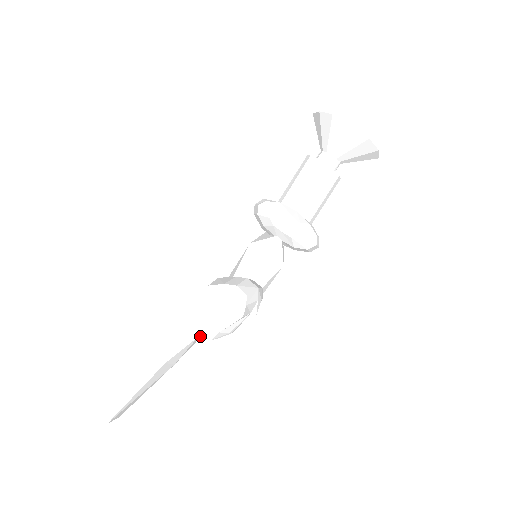
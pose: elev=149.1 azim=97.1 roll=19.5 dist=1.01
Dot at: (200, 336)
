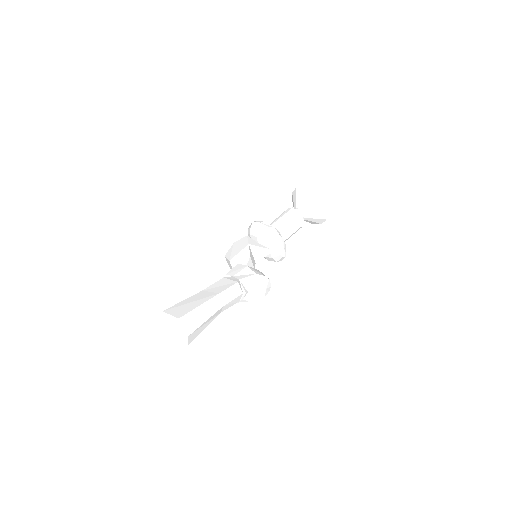
Dot at: occluded
